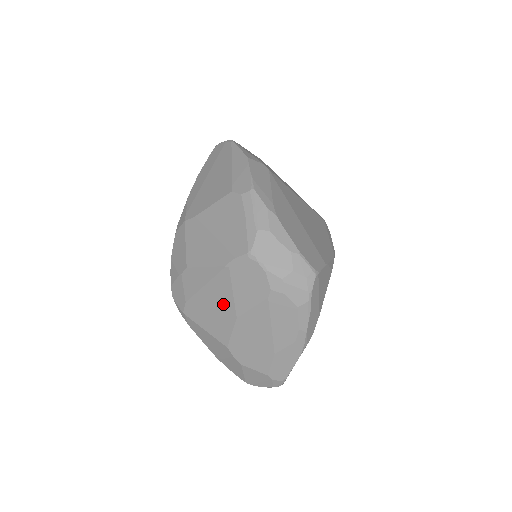
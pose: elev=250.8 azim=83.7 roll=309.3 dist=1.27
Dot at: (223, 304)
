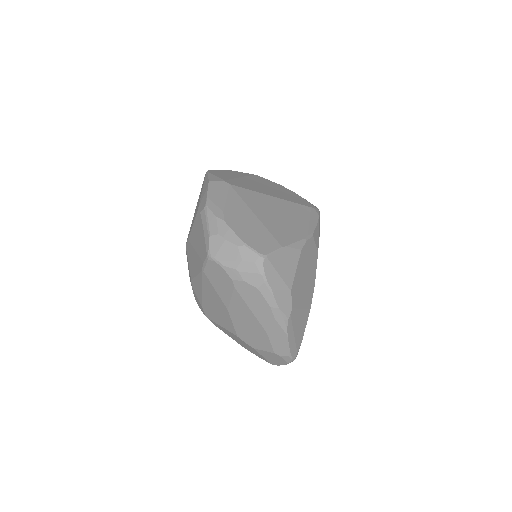
Dot at: (217, 301)
